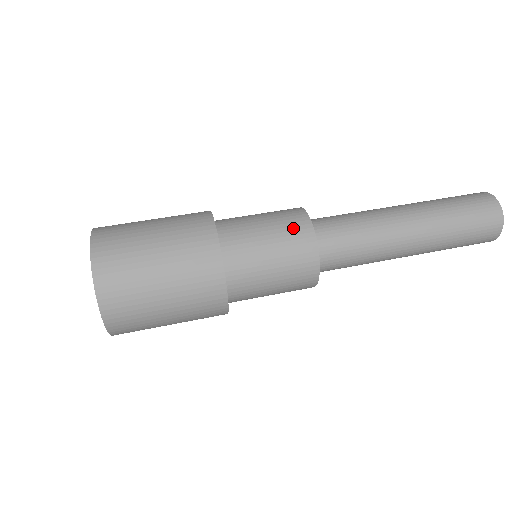
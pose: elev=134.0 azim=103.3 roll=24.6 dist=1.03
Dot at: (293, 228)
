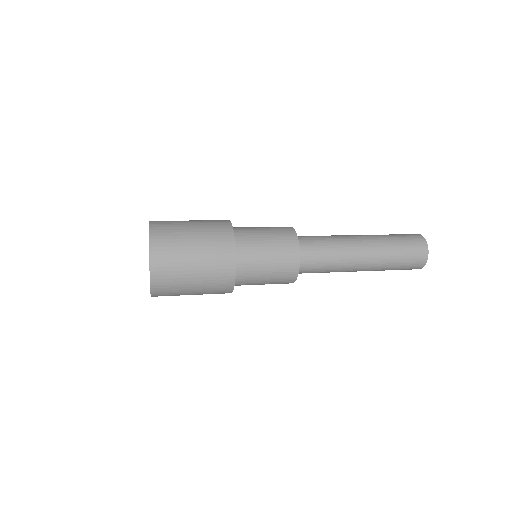
Dot at: (286, 244)
